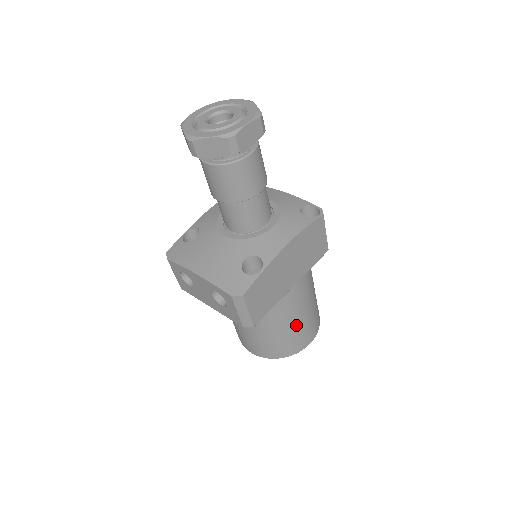
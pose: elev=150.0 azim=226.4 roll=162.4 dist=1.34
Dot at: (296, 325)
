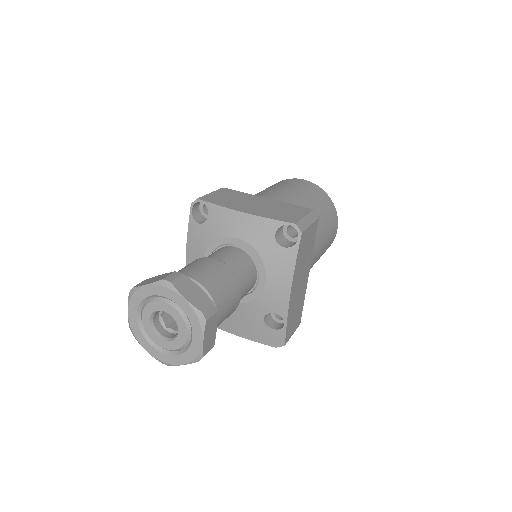
Dot at: (321, 254)
